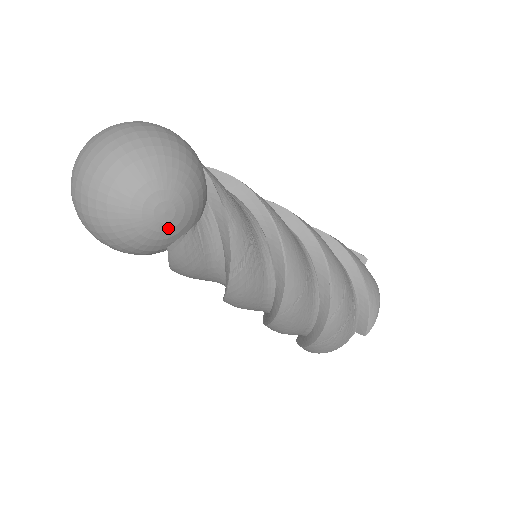
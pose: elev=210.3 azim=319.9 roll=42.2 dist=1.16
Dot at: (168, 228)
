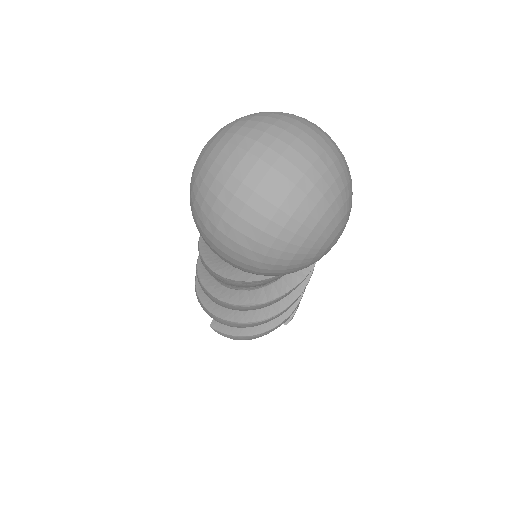
Dot at: occluded
